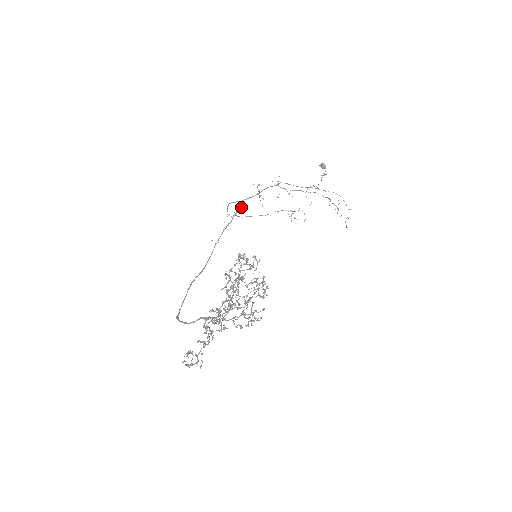
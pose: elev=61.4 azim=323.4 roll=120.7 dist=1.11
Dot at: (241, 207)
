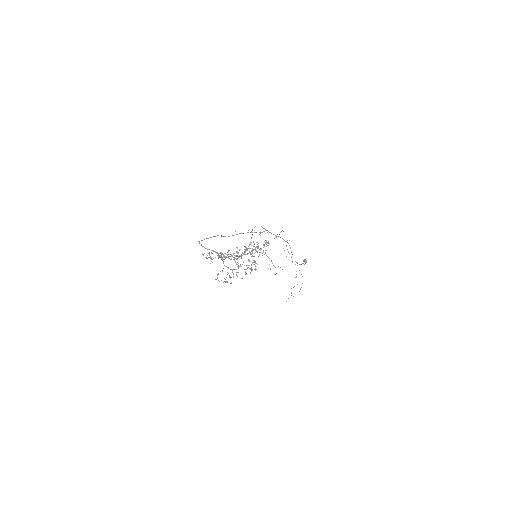
Dot at: occluded
